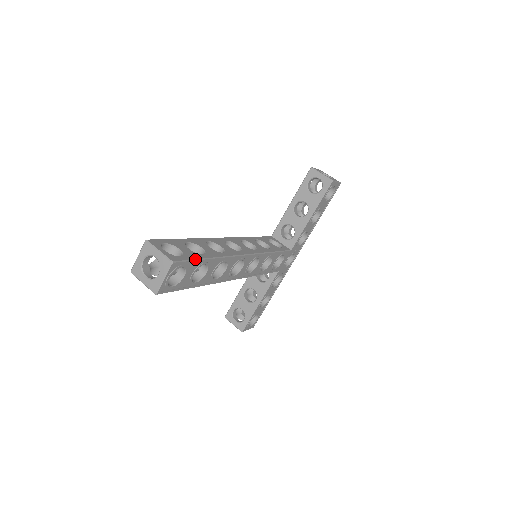
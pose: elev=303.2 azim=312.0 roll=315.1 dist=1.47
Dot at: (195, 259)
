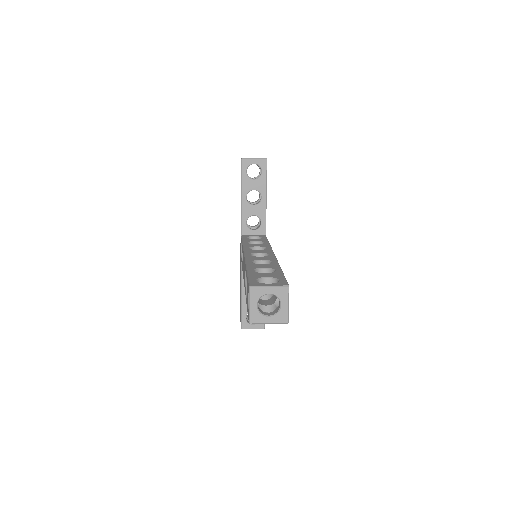
Dot at: (284, 276)
